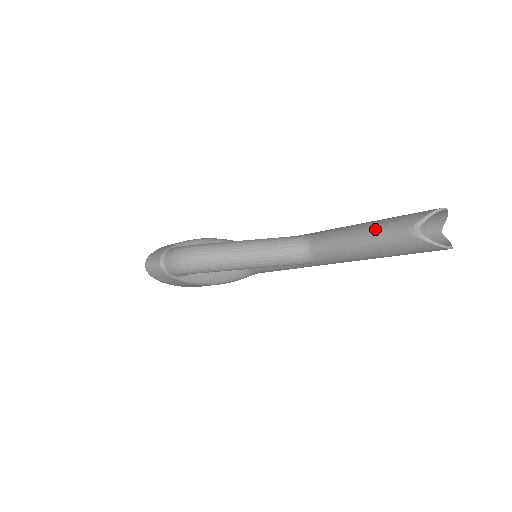
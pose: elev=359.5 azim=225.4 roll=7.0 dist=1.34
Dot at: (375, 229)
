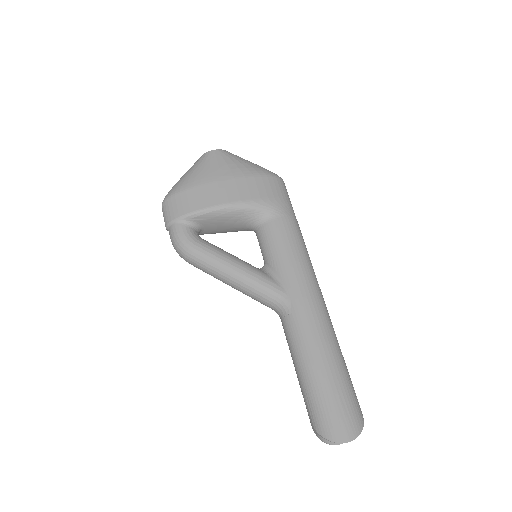
Dot at: (304, 387)
